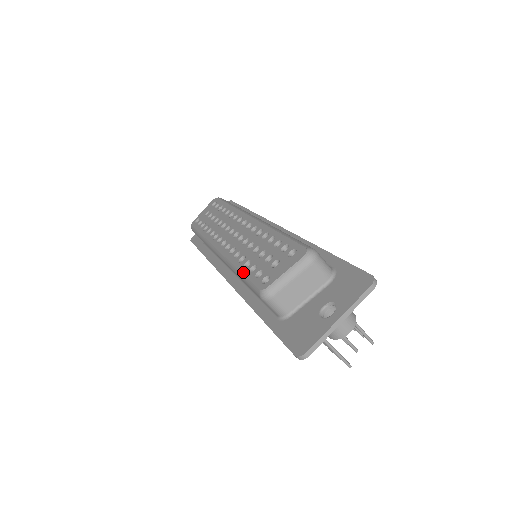
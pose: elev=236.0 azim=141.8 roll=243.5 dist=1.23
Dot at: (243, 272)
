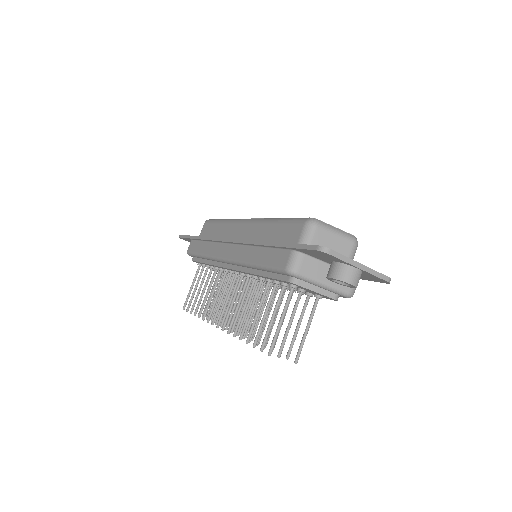
Dot at: (287, 218)
